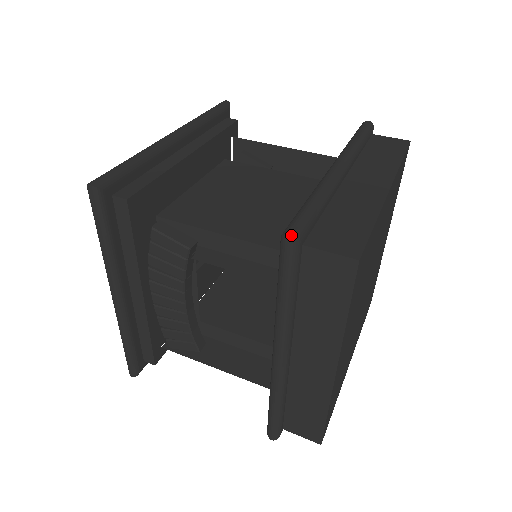
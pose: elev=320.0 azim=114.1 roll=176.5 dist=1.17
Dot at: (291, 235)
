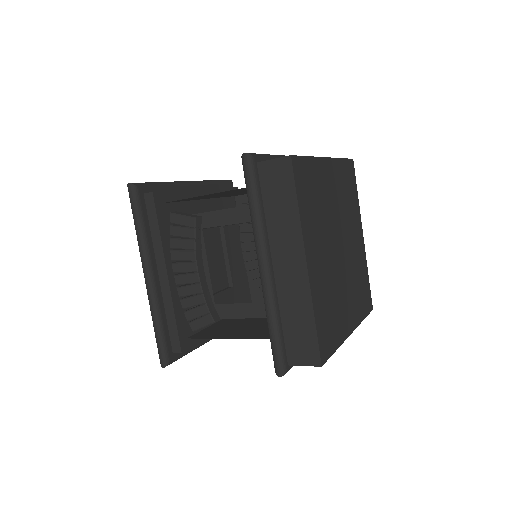
Dot at: (246, 153)
